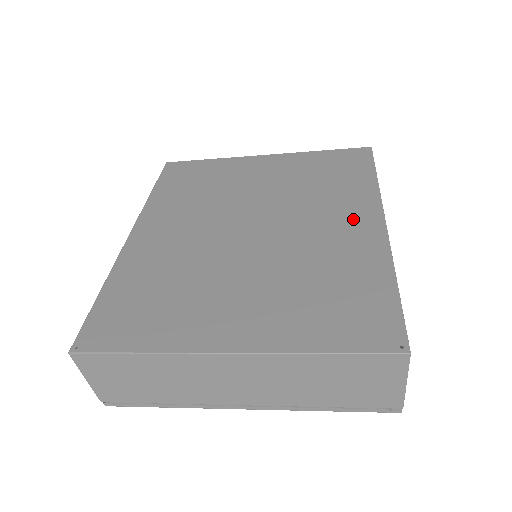
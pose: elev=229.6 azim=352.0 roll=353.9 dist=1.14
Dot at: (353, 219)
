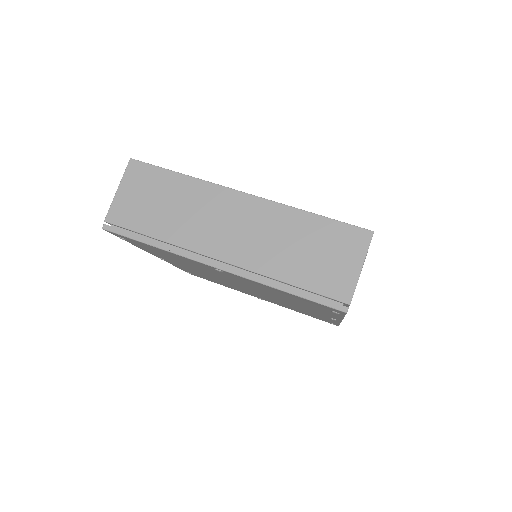
Dot at: occluded
